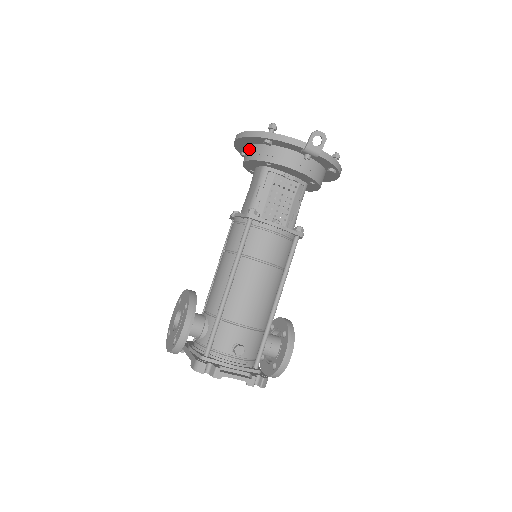
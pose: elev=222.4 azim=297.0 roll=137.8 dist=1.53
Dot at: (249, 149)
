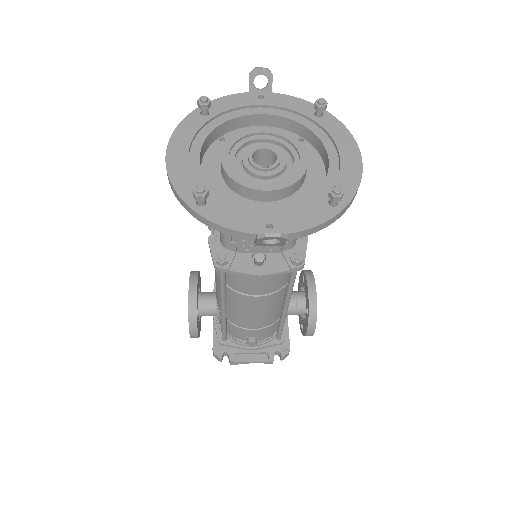
Dot at: occluded
